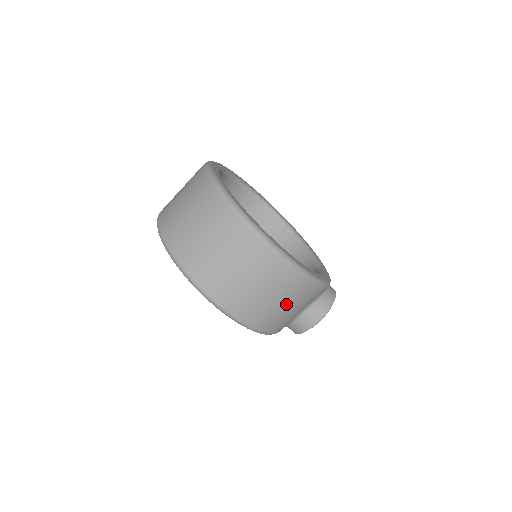
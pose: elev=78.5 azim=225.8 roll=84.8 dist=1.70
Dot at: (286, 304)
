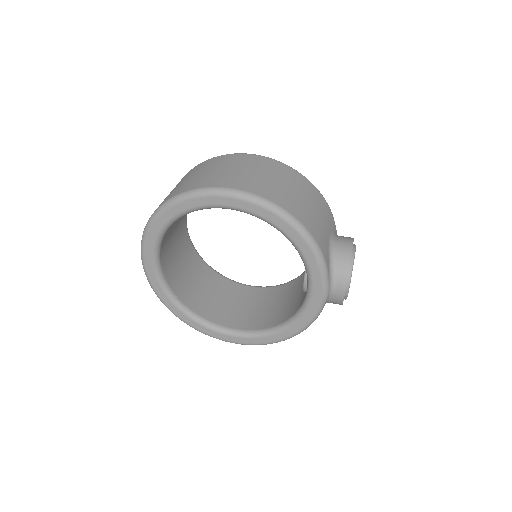
Dot at: (305, 199)
